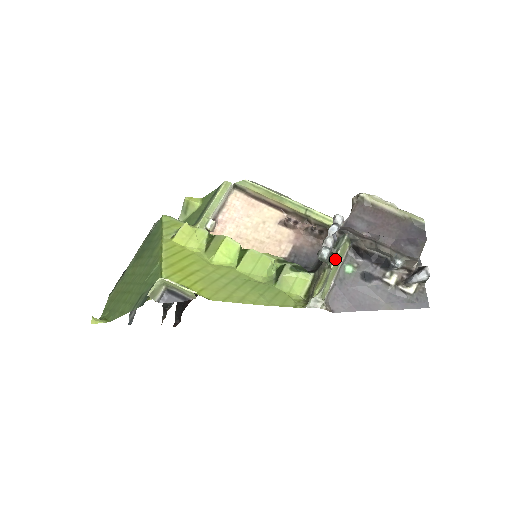
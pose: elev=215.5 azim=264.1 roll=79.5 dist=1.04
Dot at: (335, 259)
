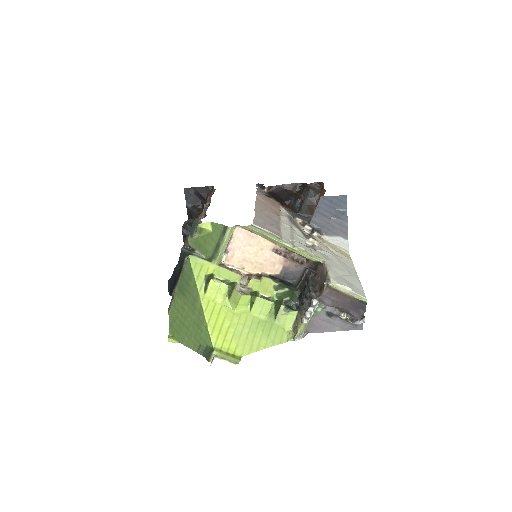
Dot at: (311, 317)
